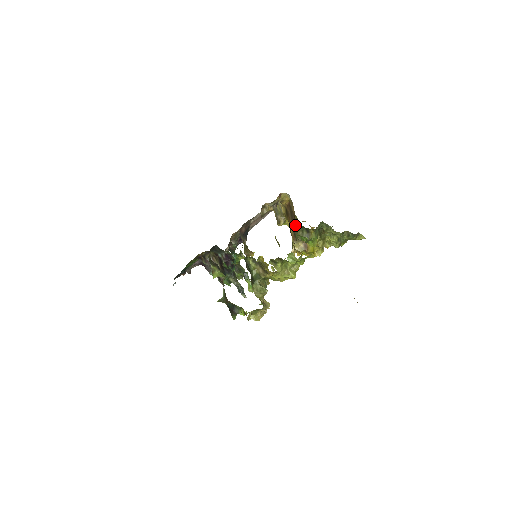
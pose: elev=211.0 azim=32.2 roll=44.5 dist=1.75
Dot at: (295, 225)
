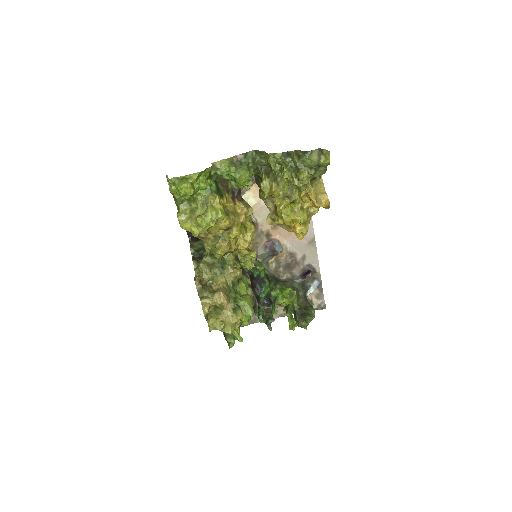
Dot at: occluded
